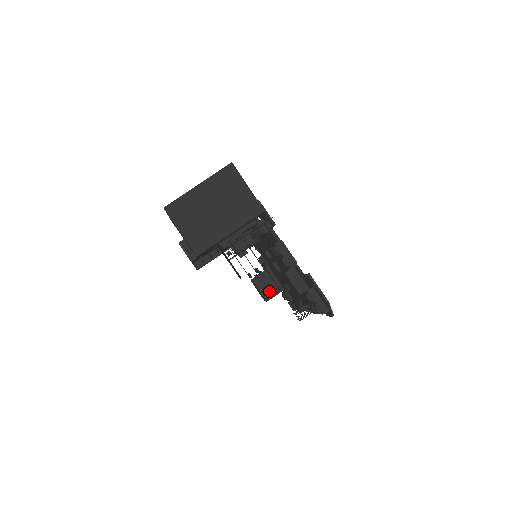
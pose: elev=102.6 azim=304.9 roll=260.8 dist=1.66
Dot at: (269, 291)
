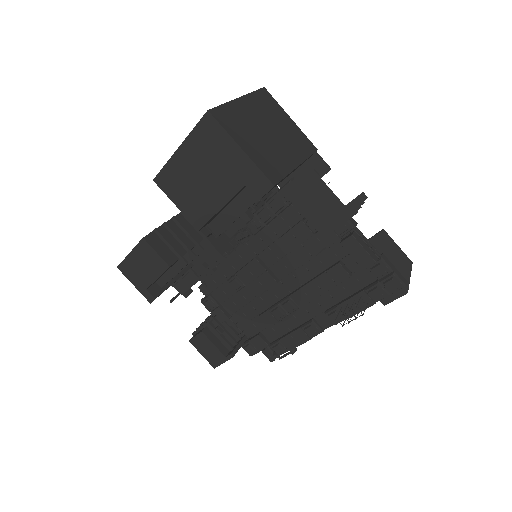
Dot at: (227, 345)
